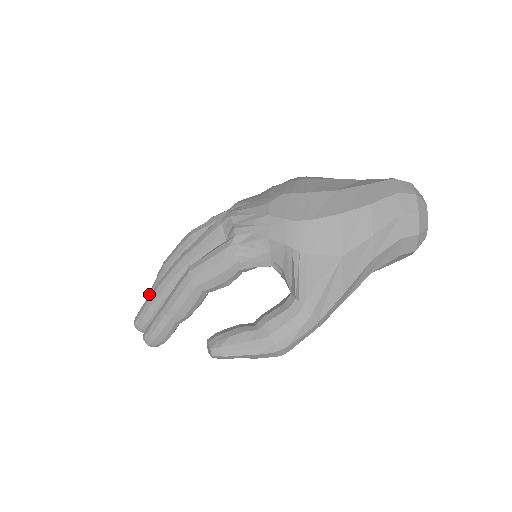
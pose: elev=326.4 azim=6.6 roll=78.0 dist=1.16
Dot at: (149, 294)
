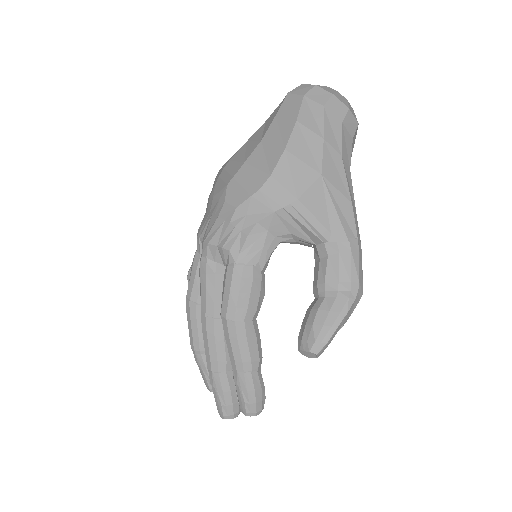
Dot at: occluded
